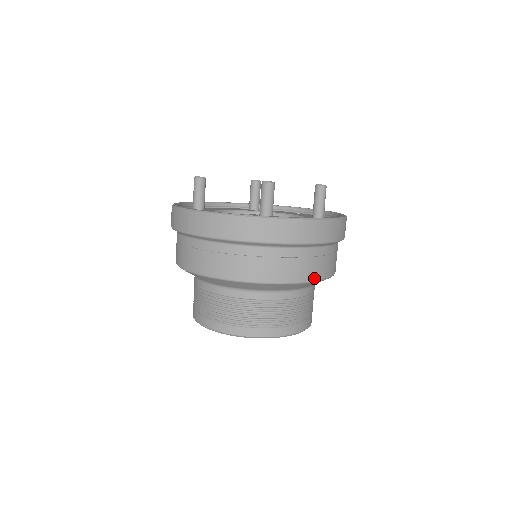
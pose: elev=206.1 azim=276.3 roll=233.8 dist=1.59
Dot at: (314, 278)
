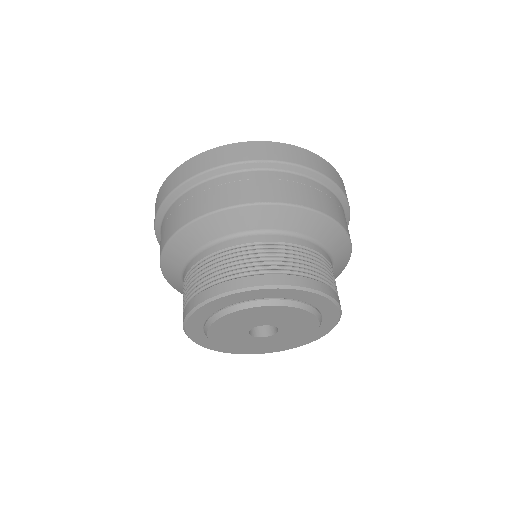
Dot at: (225, 205)
